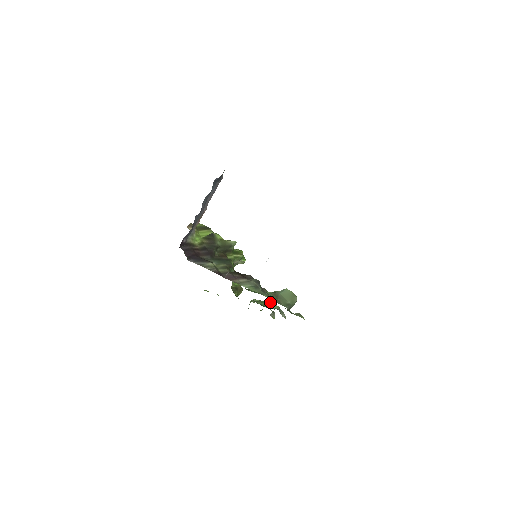
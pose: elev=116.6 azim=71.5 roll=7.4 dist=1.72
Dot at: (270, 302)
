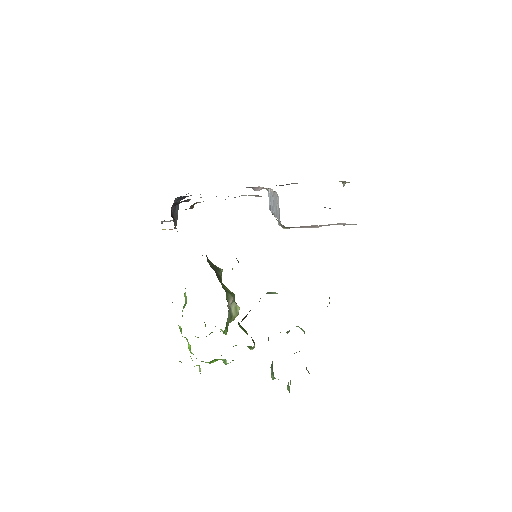
Dot at: (296, 352)
